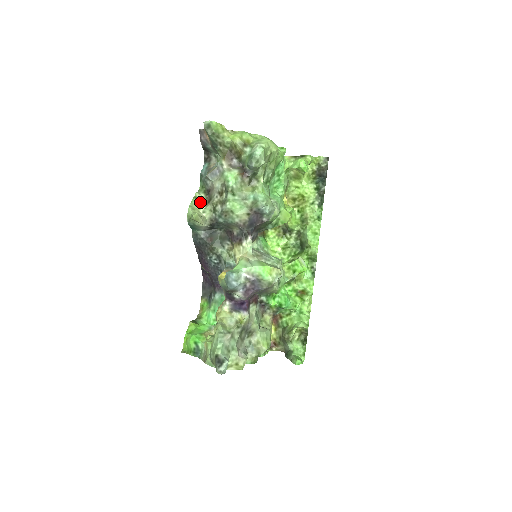
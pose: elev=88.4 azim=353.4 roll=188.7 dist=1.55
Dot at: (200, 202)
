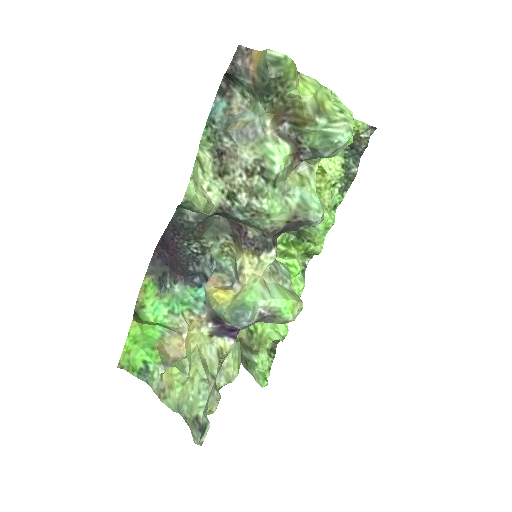
Dot at: (203, 168)
